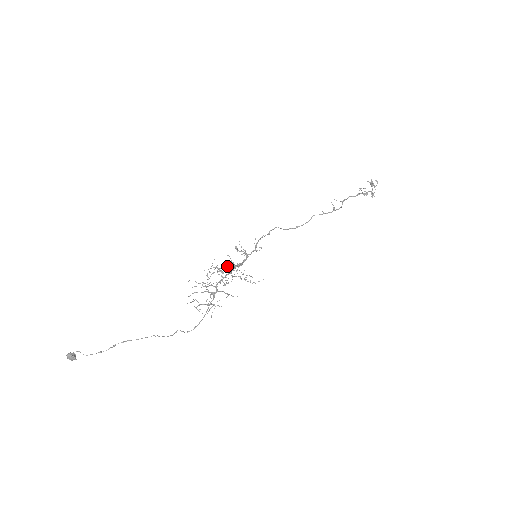
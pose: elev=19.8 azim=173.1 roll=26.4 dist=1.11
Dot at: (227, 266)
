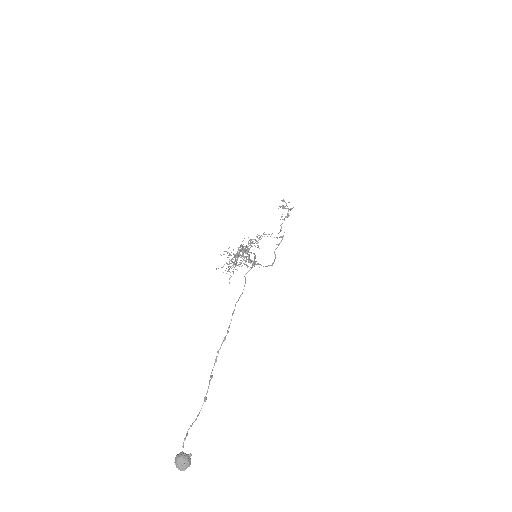
Dot at: occluded
